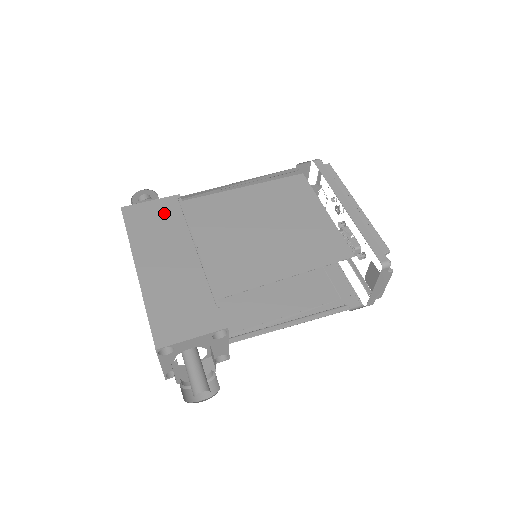
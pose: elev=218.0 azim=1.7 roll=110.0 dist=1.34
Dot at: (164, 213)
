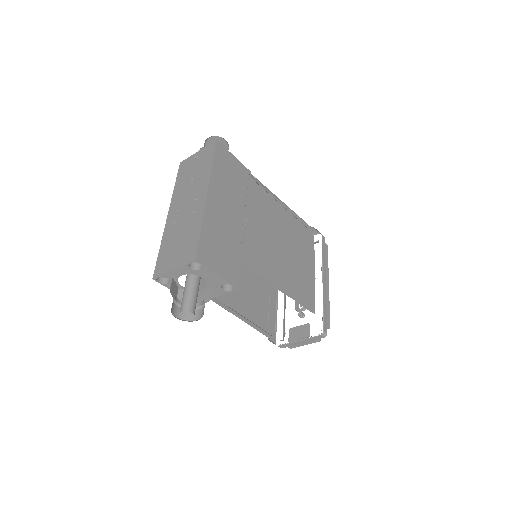
Dot at: (238, 174)
